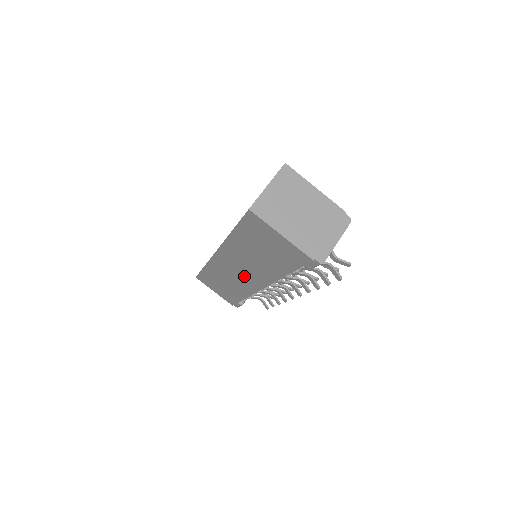
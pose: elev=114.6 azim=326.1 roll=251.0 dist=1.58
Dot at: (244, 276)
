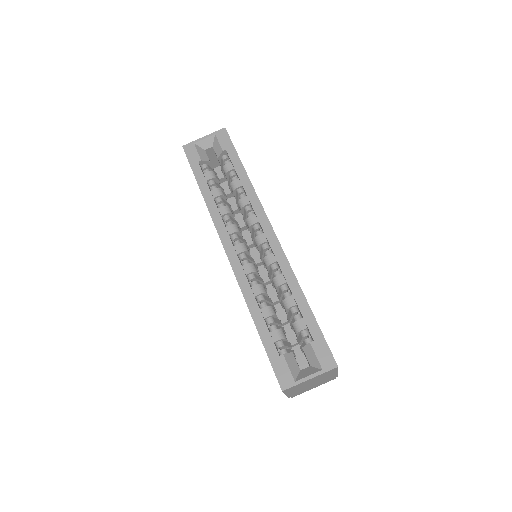
Dot at: occluded
